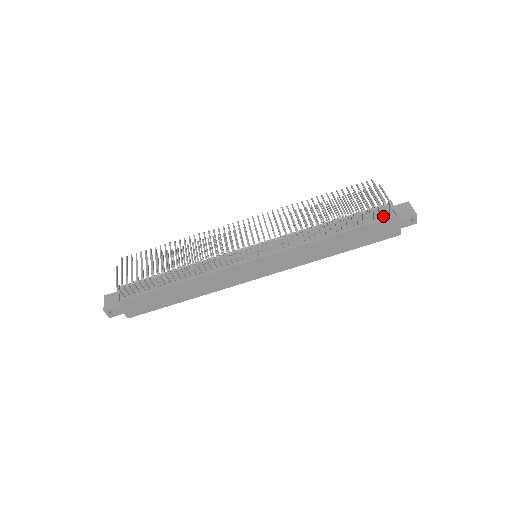
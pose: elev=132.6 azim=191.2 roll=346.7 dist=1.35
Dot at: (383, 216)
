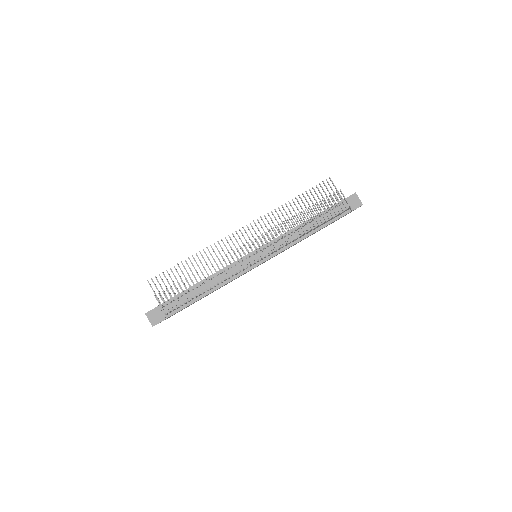
Dot at: (343, 212)
